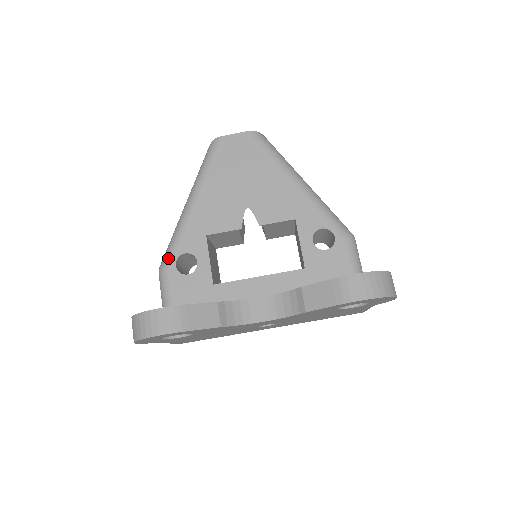
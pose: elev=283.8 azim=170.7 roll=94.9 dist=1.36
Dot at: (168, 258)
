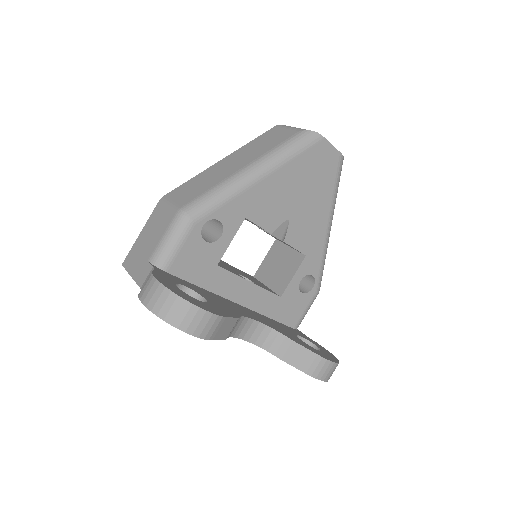
Dot at: (202, 212)
